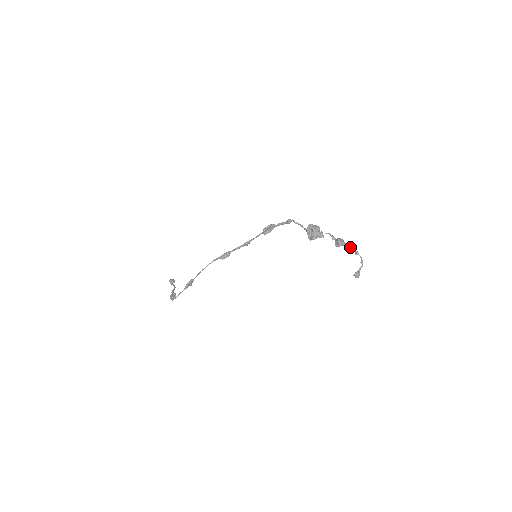
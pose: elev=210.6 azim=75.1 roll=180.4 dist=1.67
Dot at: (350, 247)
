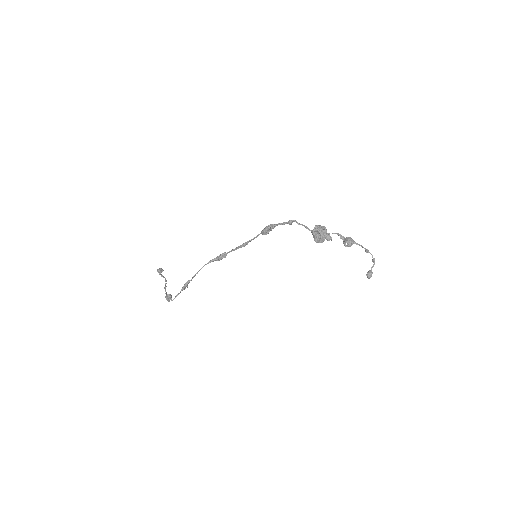
Dot at: occluded
